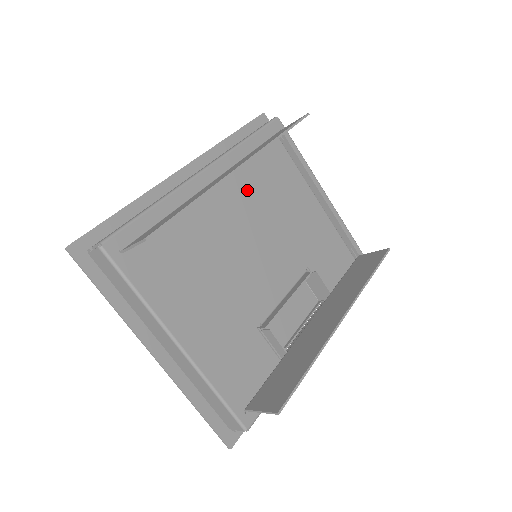
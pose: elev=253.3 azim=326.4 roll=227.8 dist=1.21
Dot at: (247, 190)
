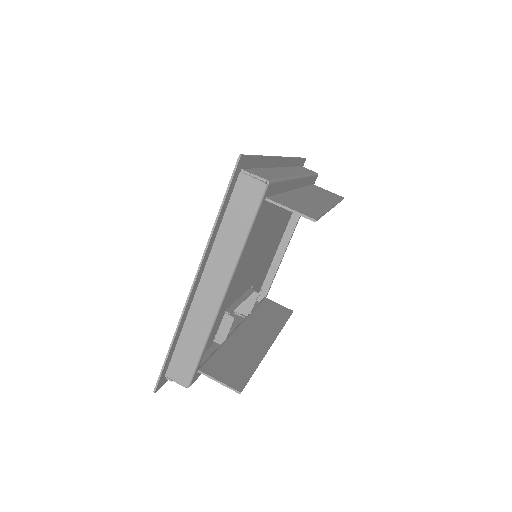
Dot at: occluded
